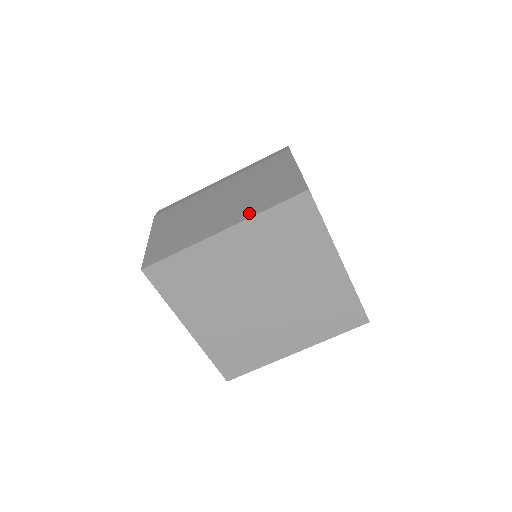
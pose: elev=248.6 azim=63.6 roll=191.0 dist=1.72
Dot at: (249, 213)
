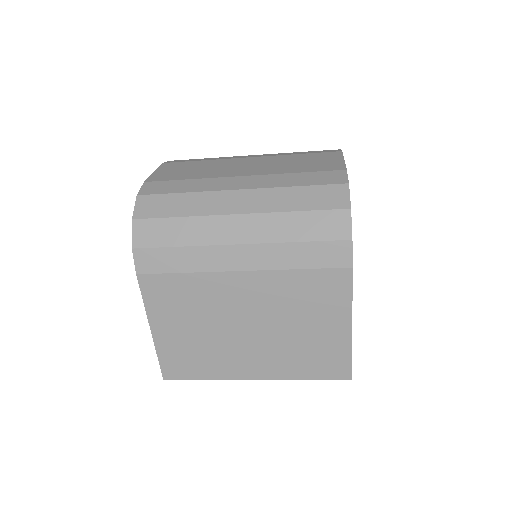
Dot at: (285, 373)
